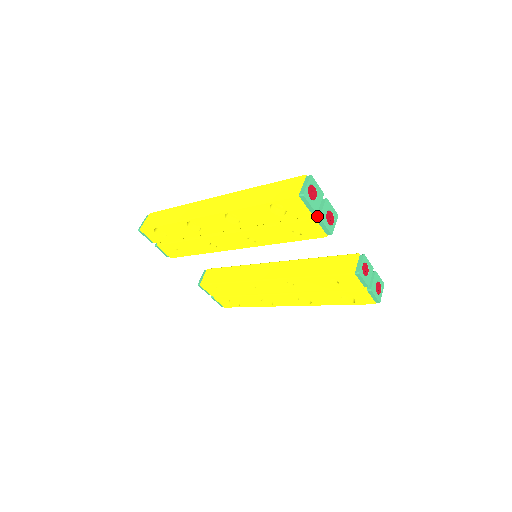
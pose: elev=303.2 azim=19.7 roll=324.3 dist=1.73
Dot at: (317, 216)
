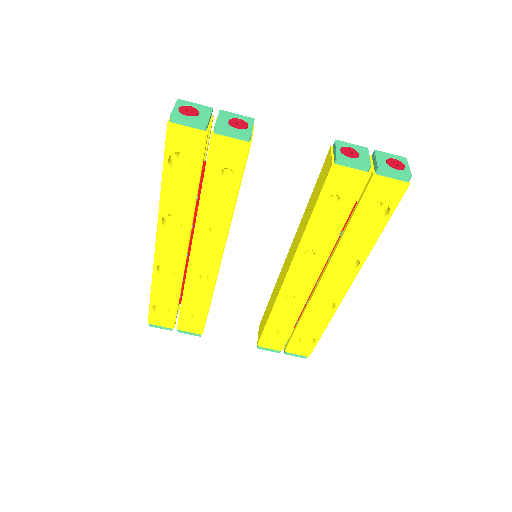
Dot at: occluded
